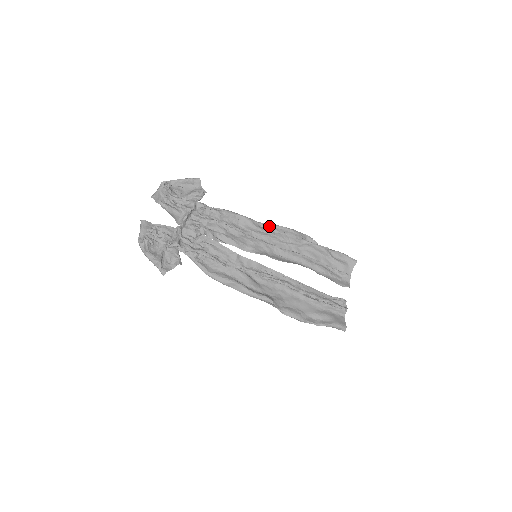
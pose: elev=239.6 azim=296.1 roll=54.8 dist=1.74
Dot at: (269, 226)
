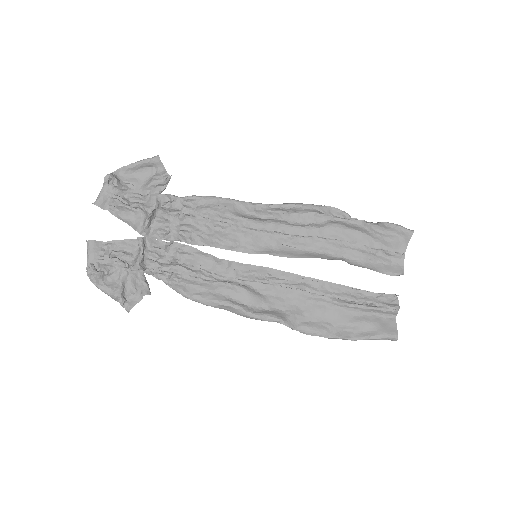
Dot at: (271, 207)
